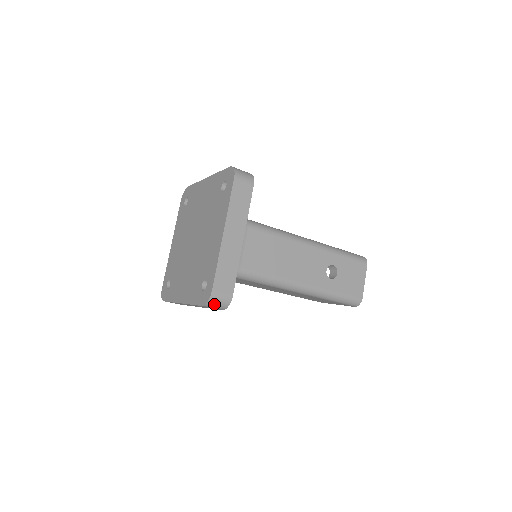
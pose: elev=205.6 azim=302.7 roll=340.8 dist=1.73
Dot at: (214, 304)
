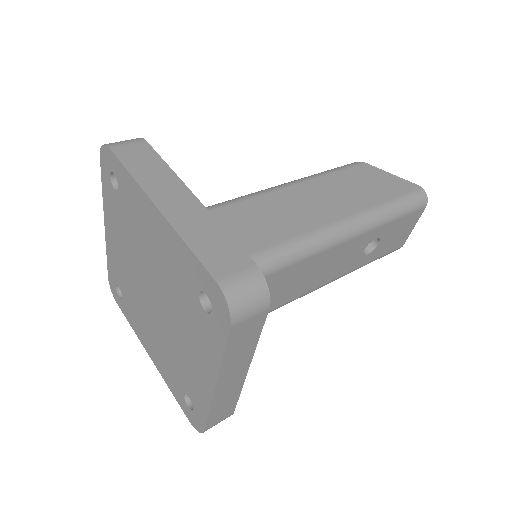
Dot at: occluded
